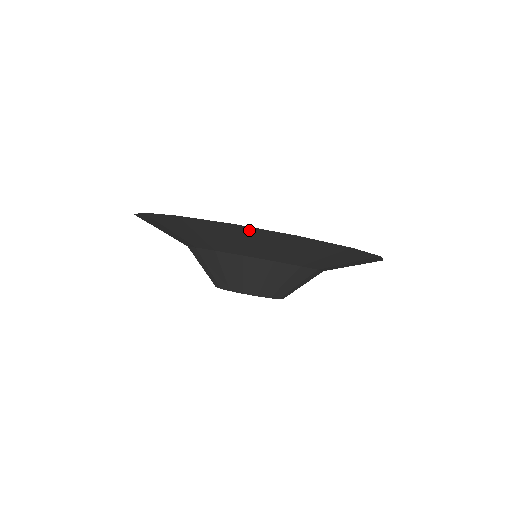
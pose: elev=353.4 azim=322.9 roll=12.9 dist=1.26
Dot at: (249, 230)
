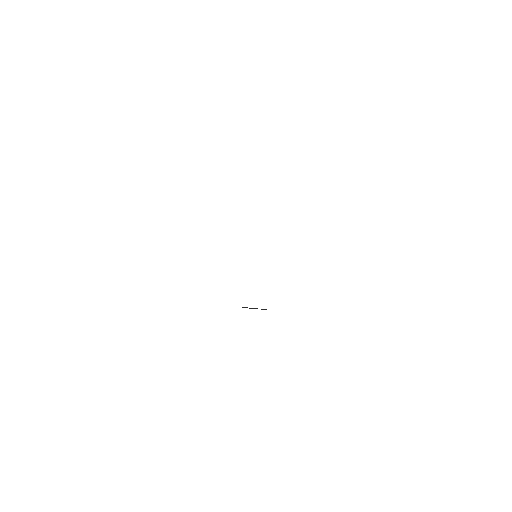
Dot at: occluded
